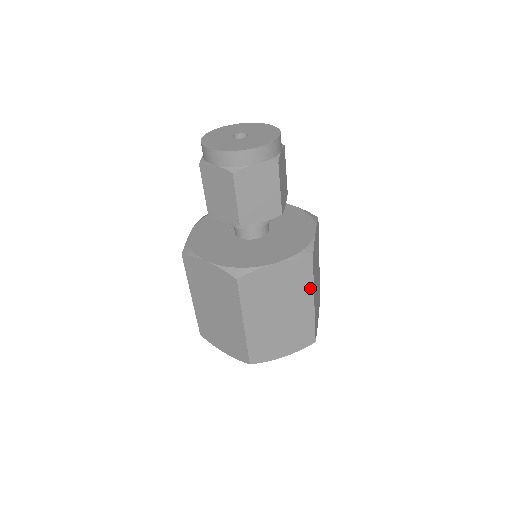
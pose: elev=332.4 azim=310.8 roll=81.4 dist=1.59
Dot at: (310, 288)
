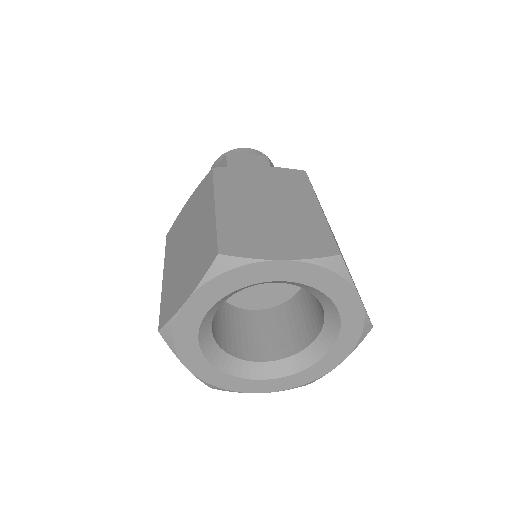
Dot at: occluded
